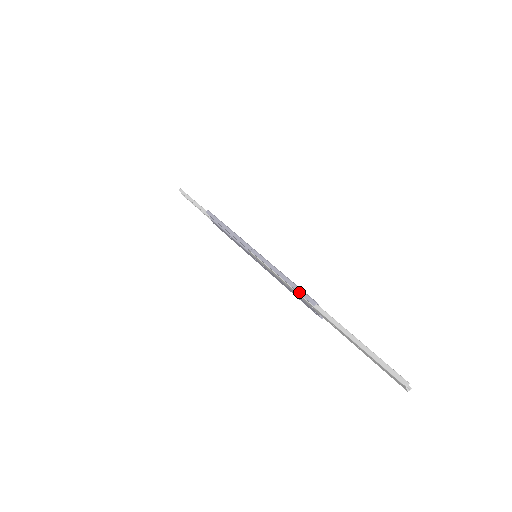
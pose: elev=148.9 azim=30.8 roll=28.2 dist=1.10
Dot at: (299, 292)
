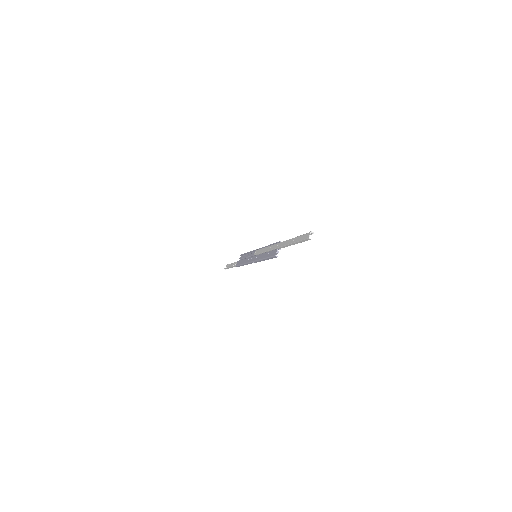
Dot at: (275, 243)
